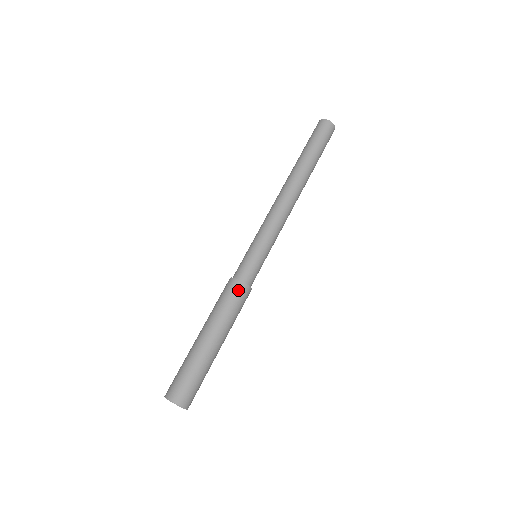
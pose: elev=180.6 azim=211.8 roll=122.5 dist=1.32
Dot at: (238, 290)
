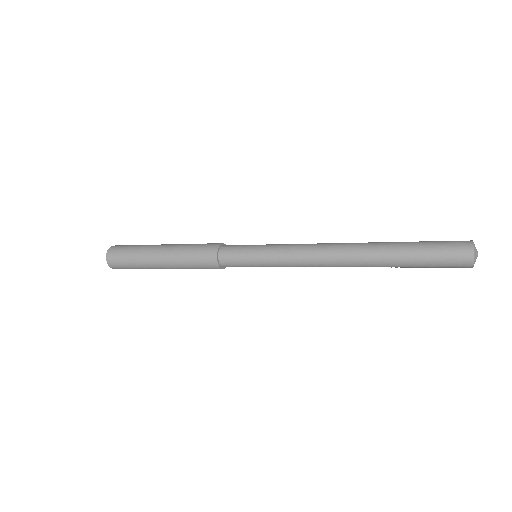
Dot at: (208, 259)
